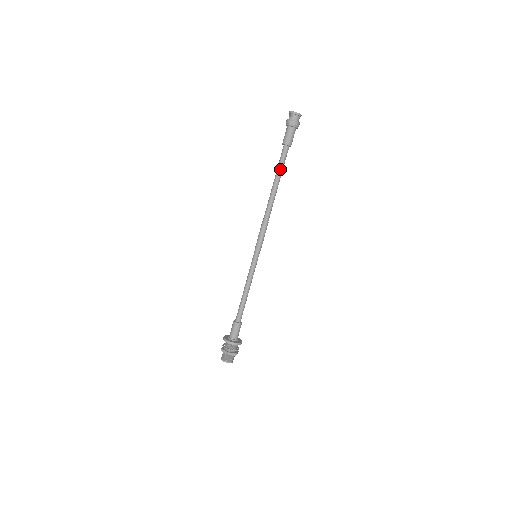
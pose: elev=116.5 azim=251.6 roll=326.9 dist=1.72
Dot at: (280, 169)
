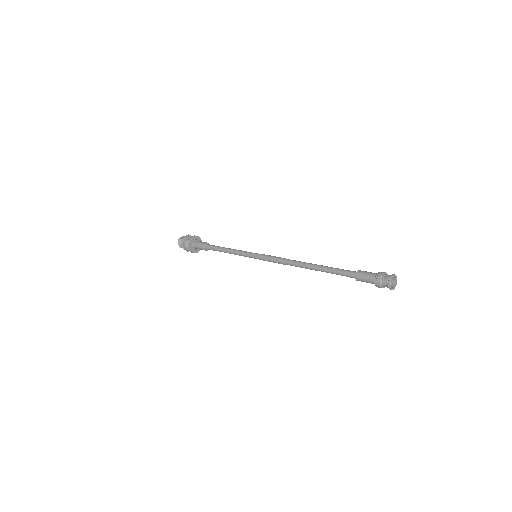
Dot at: (332, 273)
